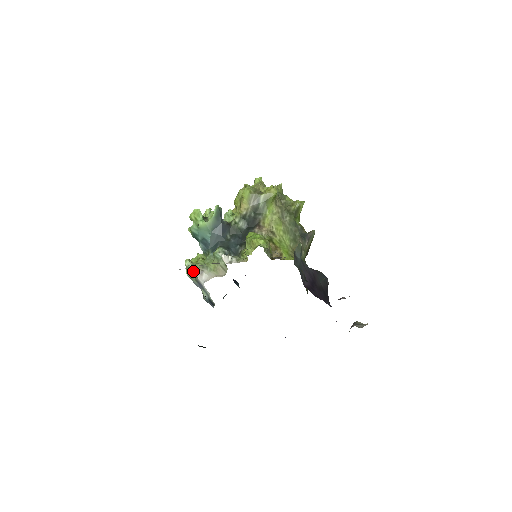
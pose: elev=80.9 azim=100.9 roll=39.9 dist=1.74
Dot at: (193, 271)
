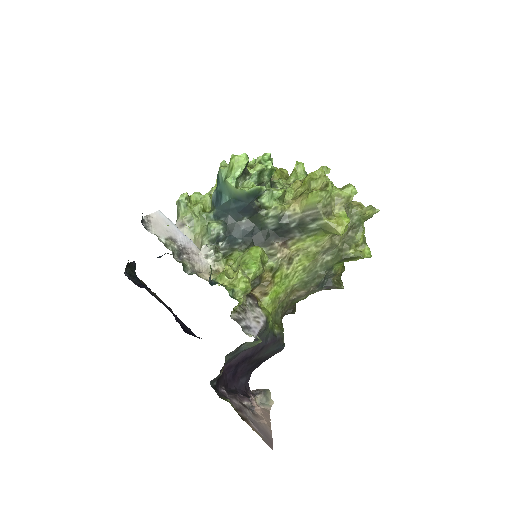
Dot at: (180, 211)
